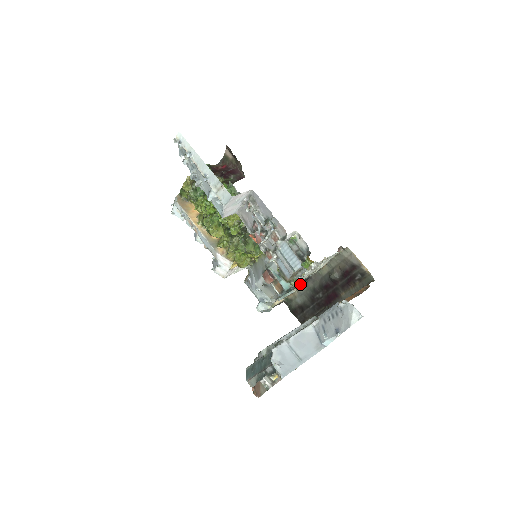
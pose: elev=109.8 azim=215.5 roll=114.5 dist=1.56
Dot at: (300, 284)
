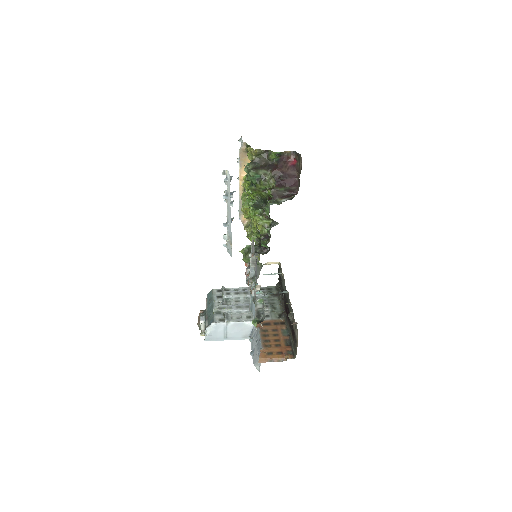
Dot at: occluded
